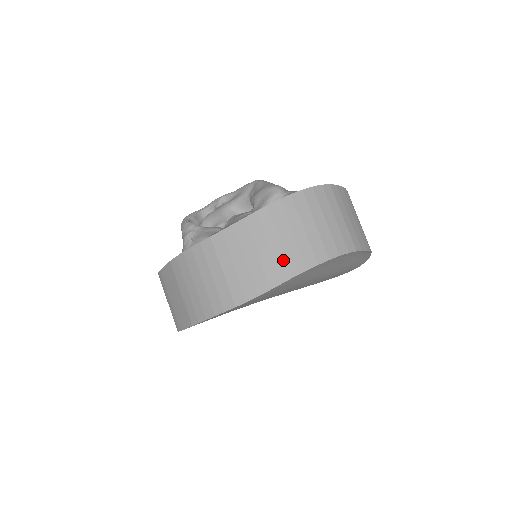
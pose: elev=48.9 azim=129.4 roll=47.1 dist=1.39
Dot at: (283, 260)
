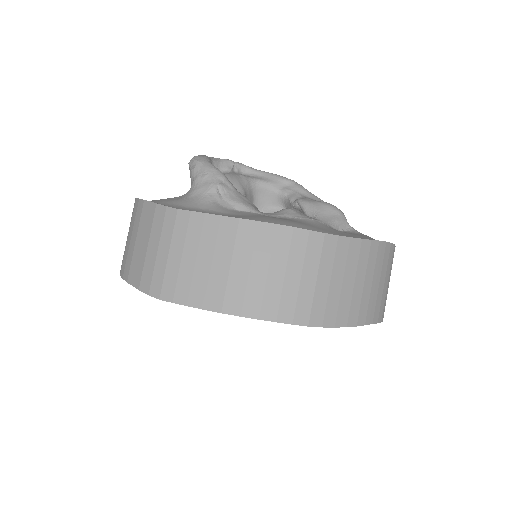
Dot at: (366, 303)
